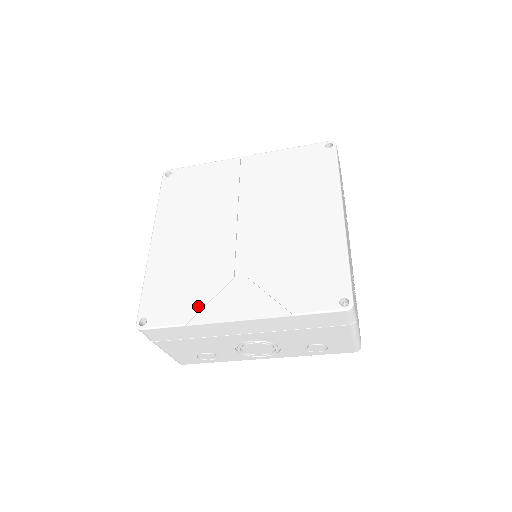
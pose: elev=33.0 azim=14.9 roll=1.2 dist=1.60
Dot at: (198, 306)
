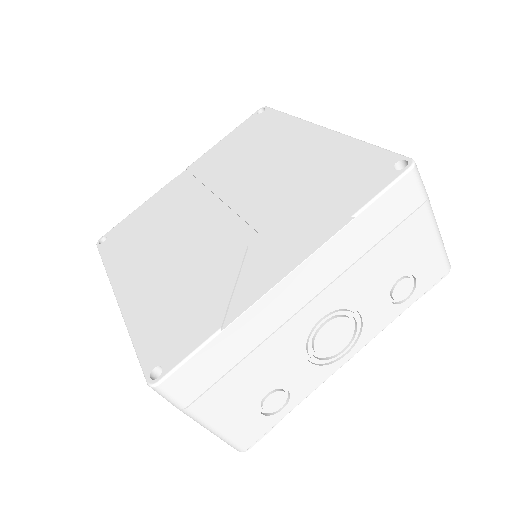
Dot at: (223, 301)
